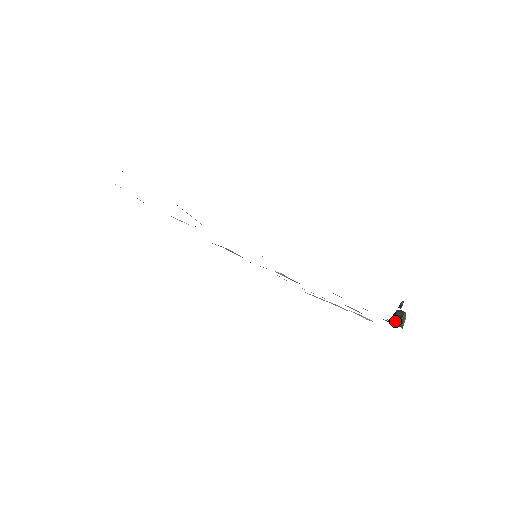
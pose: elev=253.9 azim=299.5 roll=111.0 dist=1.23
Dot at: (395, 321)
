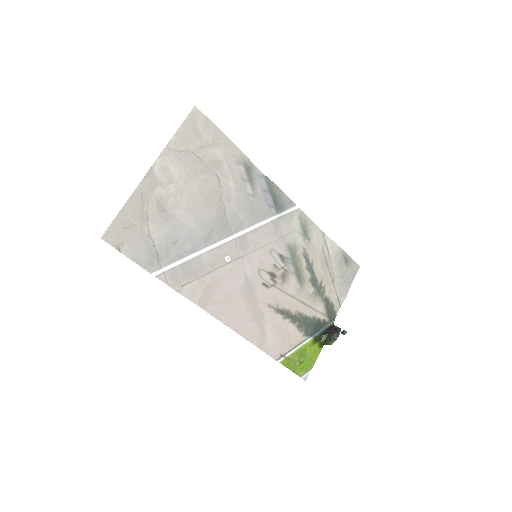
Dot at: (325, 338)
